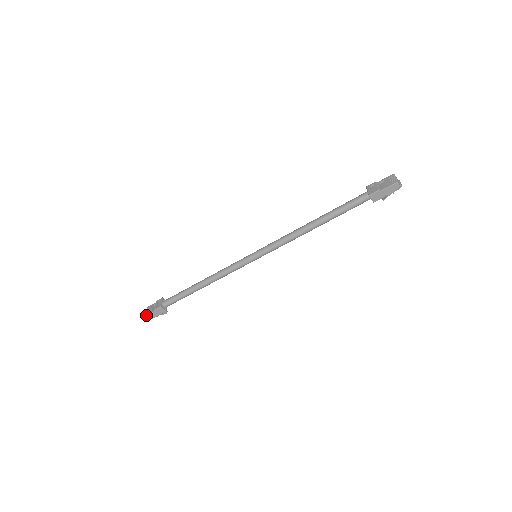
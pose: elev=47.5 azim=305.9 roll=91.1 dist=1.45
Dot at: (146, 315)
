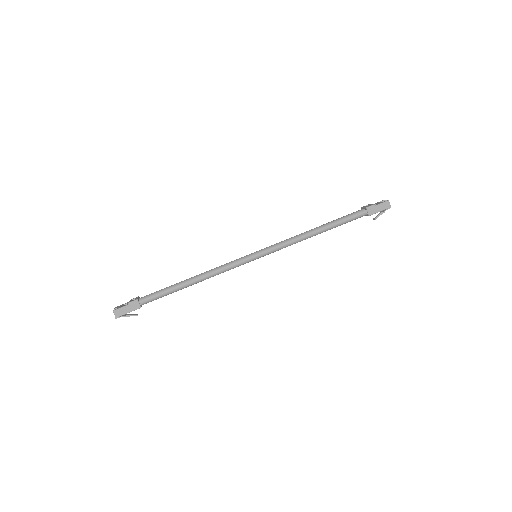
Dot at: (115, 309)
